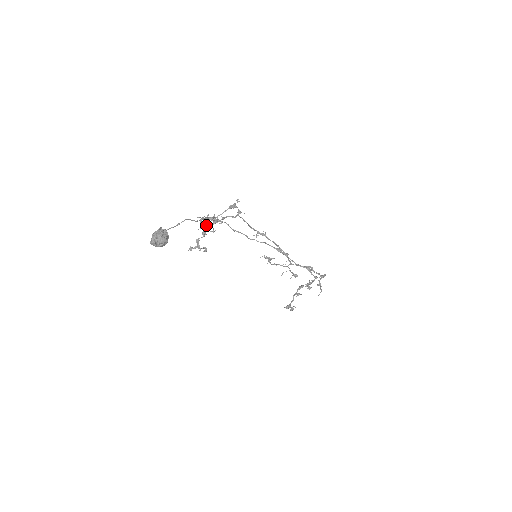
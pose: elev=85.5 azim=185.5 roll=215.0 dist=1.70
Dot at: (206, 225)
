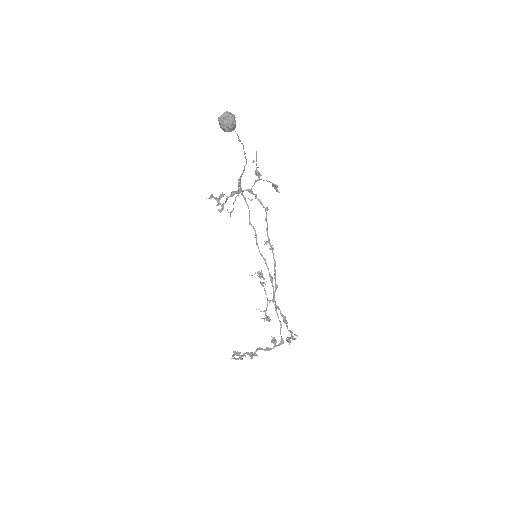
Dot at: (239, 188)
